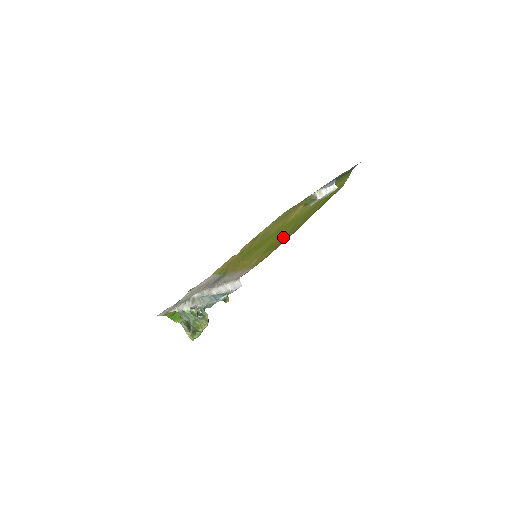
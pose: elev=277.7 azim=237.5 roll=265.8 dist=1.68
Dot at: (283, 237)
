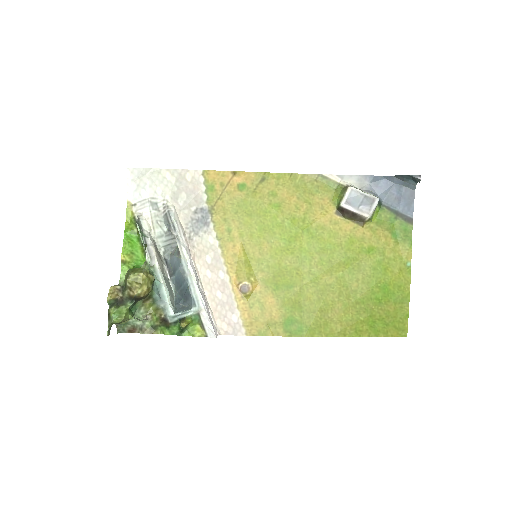
Dot at: (302, 288)
